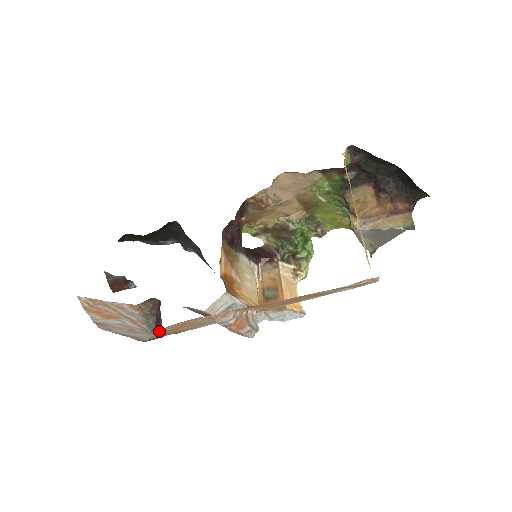
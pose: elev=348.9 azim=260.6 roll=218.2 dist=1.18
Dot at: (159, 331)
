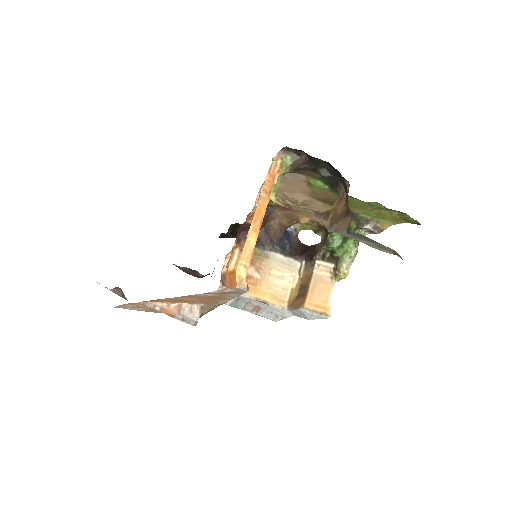
Dot at: (130, 309)
